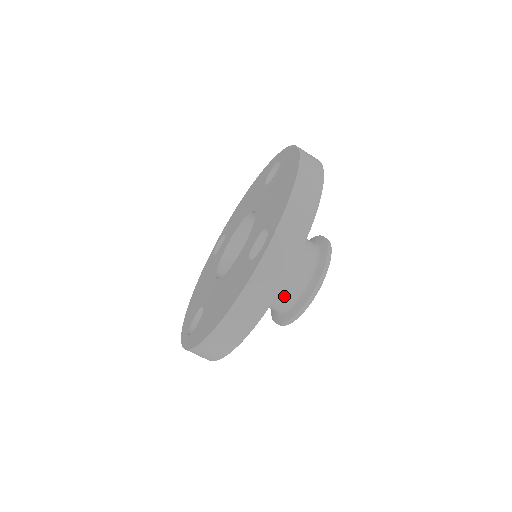
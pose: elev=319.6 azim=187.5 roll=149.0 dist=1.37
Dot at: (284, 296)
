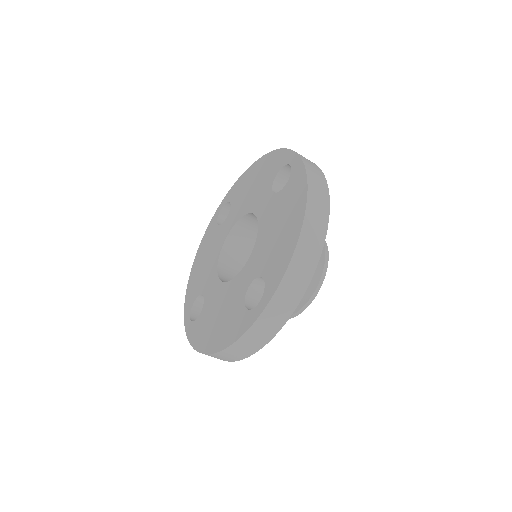
Dot at: occluded
